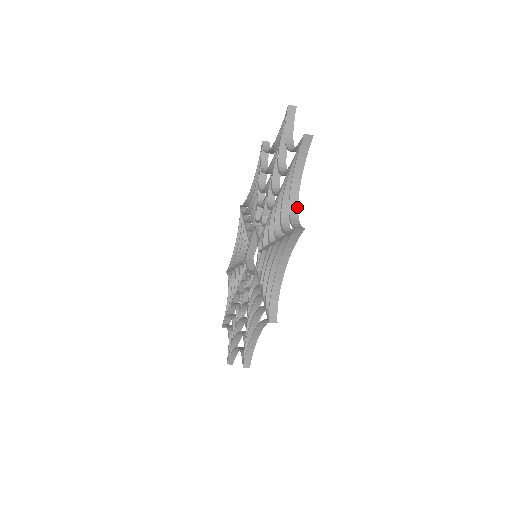
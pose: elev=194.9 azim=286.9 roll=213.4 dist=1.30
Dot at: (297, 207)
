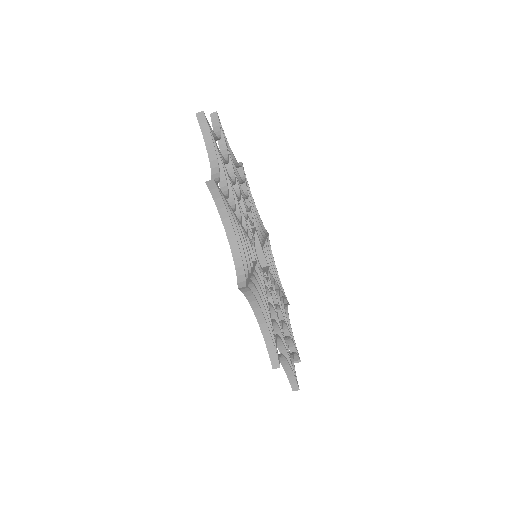
Dot at: (219, 173)
